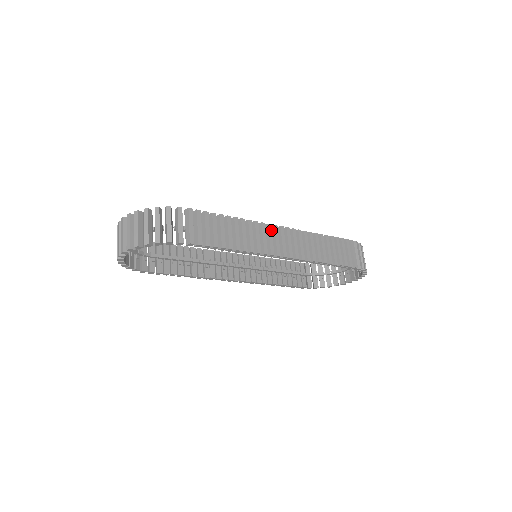
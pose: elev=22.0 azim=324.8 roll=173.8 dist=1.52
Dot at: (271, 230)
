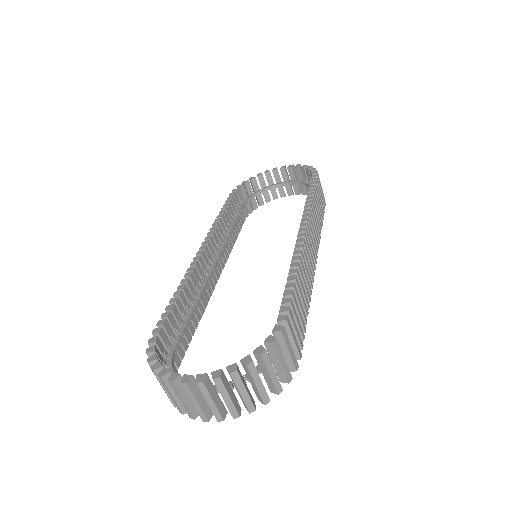
Dot at: (306, 246)
